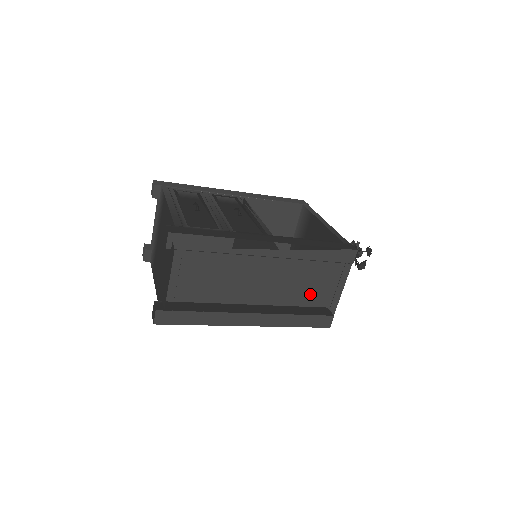
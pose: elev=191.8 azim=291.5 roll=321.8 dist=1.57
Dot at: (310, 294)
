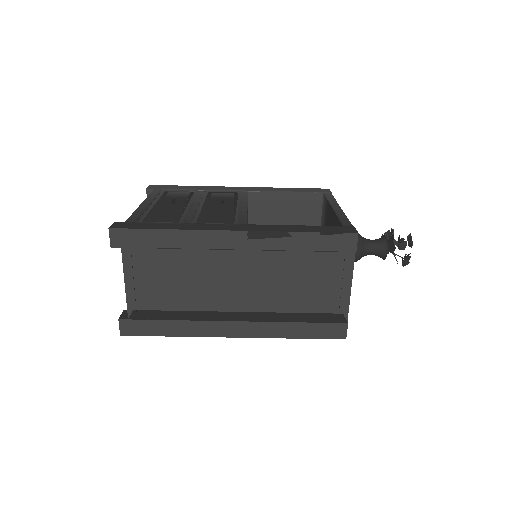
Dot at: (306, 295)
